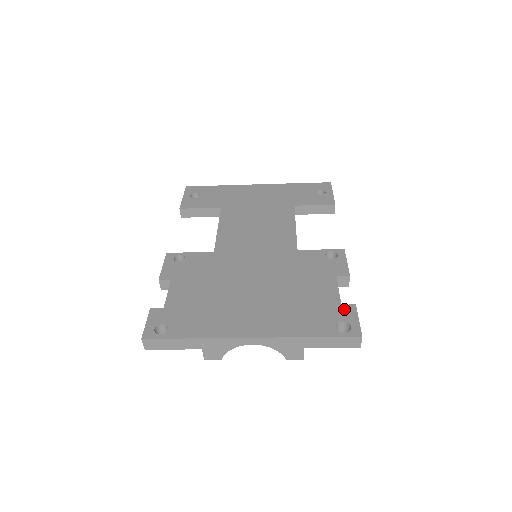
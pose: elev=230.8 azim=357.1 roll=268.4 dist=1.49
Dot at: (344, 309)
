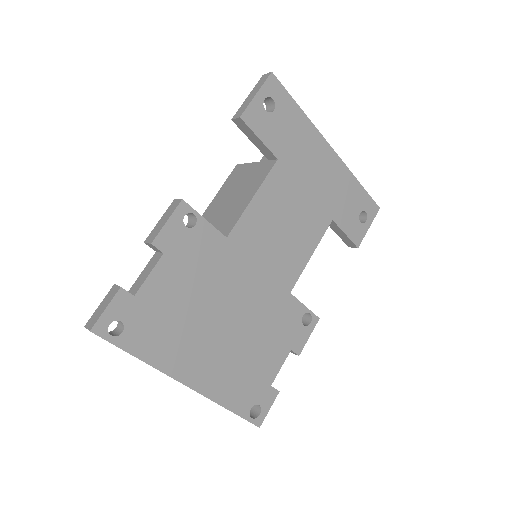
Dot at: (269, 392)
